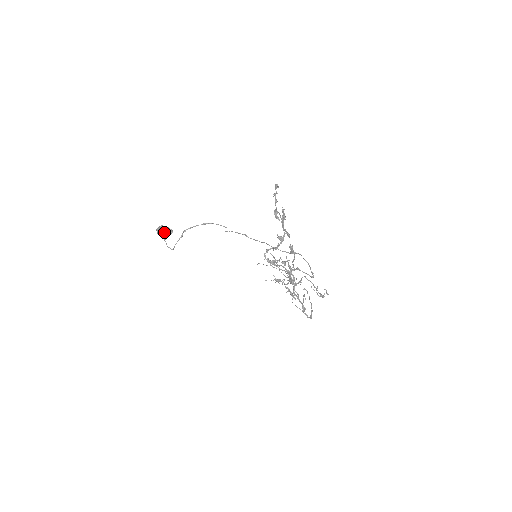
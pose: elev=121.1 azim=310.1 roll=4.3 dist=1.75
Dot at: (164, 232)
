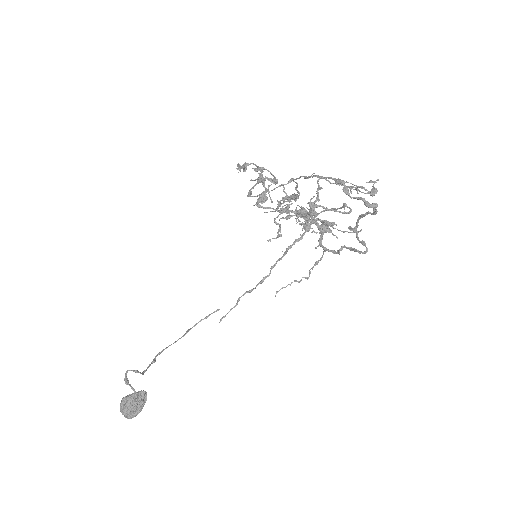
Dot at: (130, 394)
